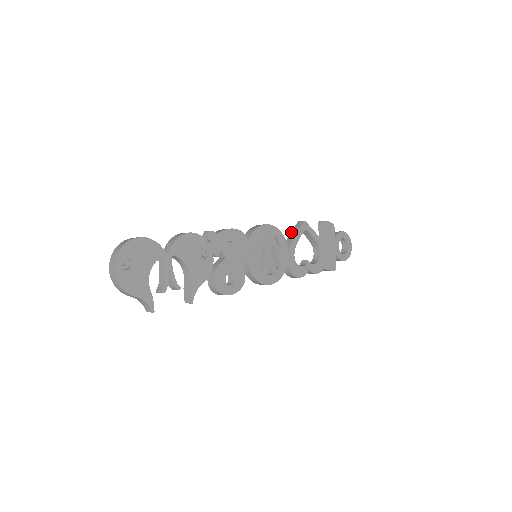
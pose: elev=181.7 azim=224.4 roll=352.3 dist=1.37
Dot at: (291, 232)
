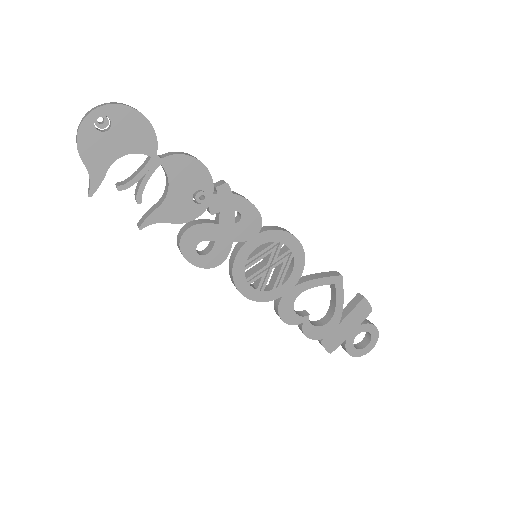
Dot at: (318, 273)
